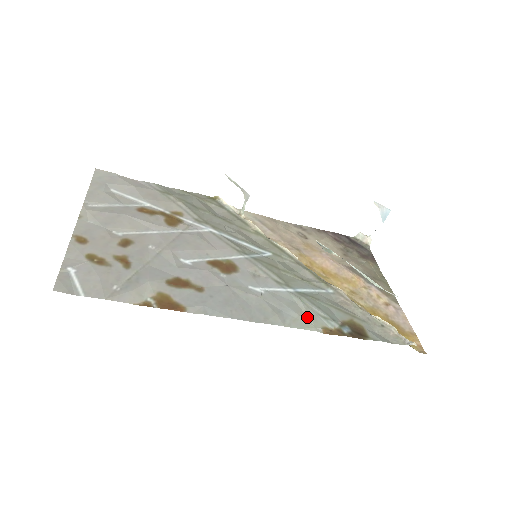
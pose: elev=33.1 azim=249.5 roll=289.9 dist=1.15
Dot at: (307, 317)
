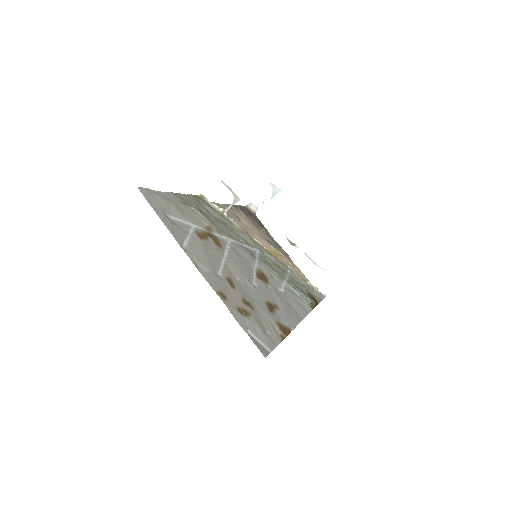
Dot at: (304, 301)
